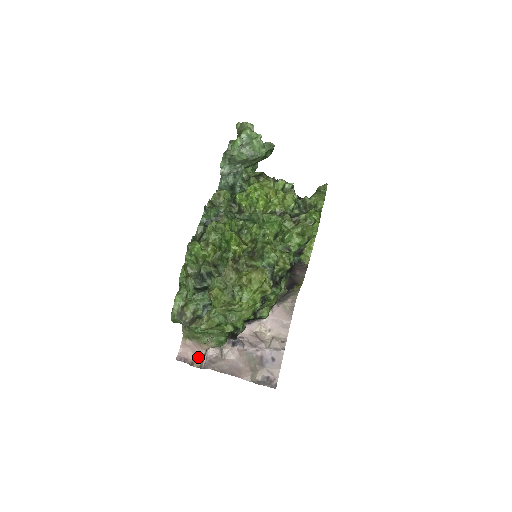
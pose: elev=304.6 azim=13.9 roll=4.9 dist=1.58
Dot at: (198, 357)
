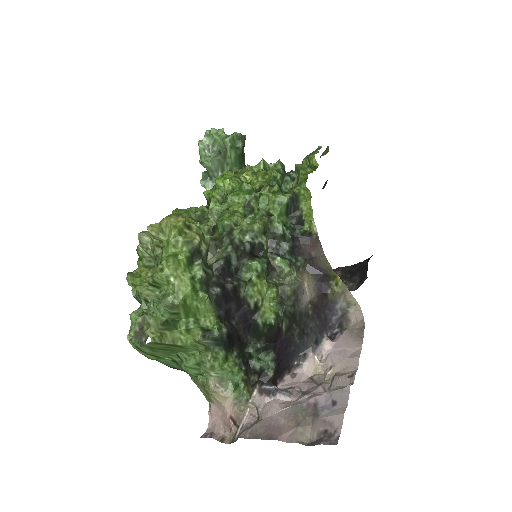
Dot at: (228, 427)
